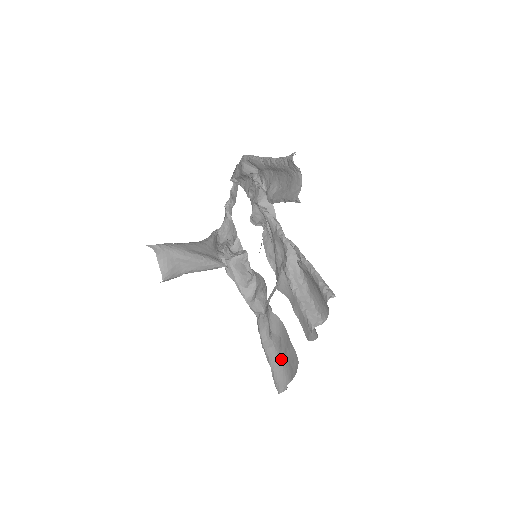
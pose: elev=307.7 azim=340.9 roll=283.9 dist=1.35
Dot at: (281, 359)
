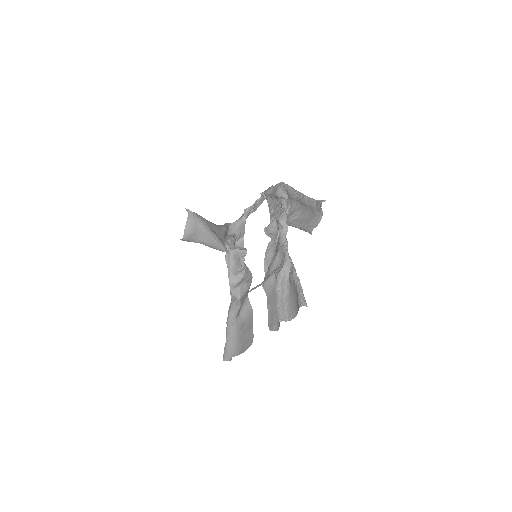
Dot at: (237, 337)
